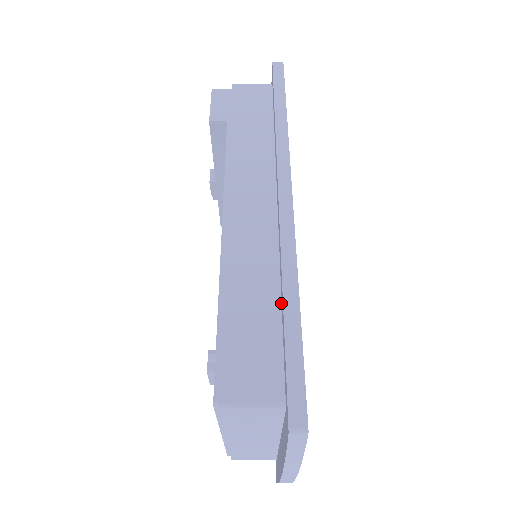
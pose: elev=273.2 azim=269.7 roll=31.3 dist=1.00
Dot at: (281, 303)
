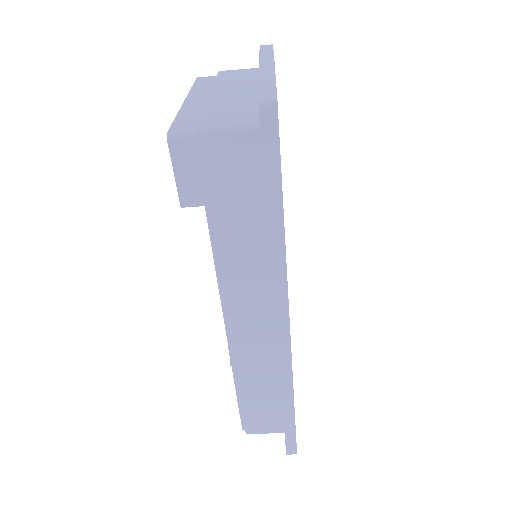
Dot at: occluded
